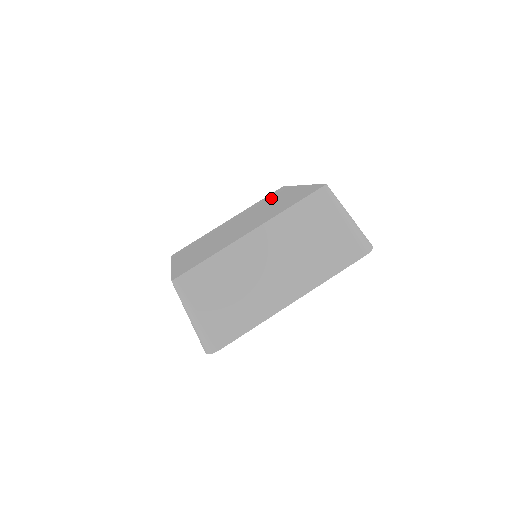
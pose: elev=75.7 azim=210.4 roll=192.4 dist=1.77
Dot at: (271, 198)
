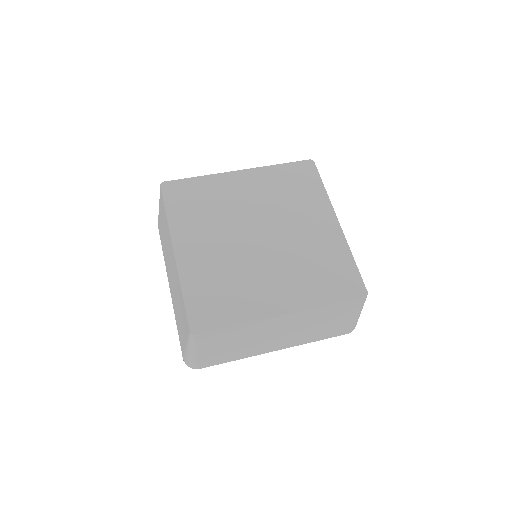
Dot at: (300, 194)
